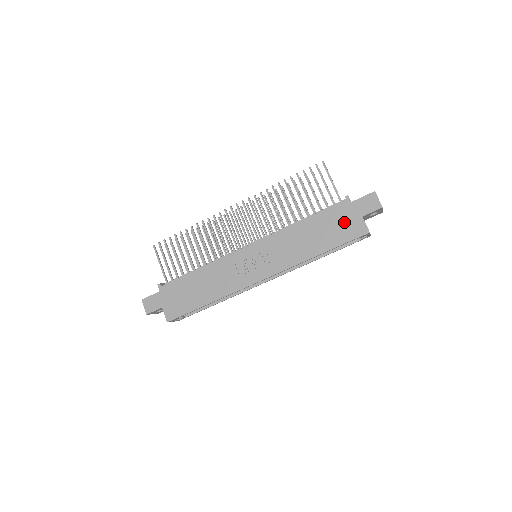
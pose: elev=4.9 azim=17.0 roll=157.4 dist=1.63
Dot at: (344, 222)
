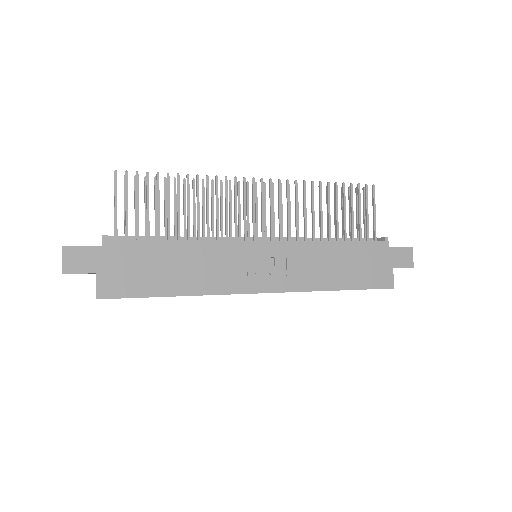
Dot at: (375, 265)
